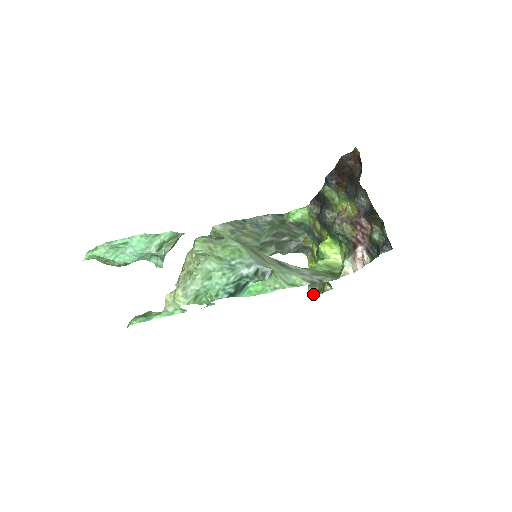
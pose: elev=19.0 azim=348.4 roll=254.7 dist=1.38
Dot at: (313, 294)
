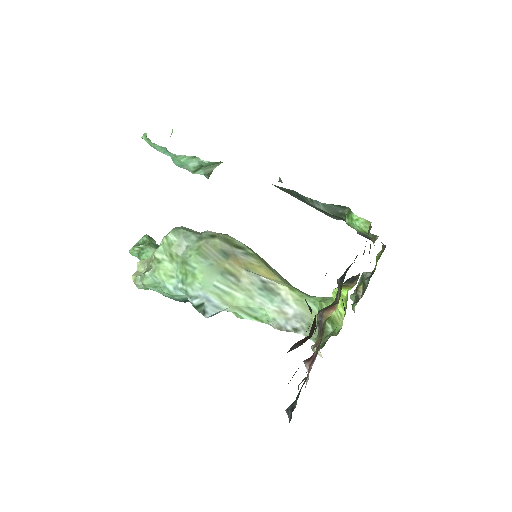
Dot at: occluded
